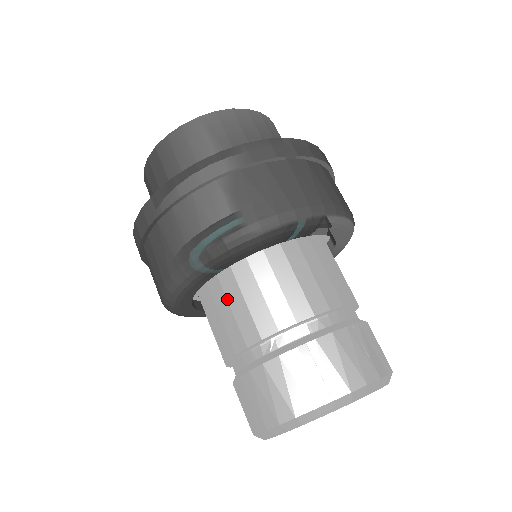
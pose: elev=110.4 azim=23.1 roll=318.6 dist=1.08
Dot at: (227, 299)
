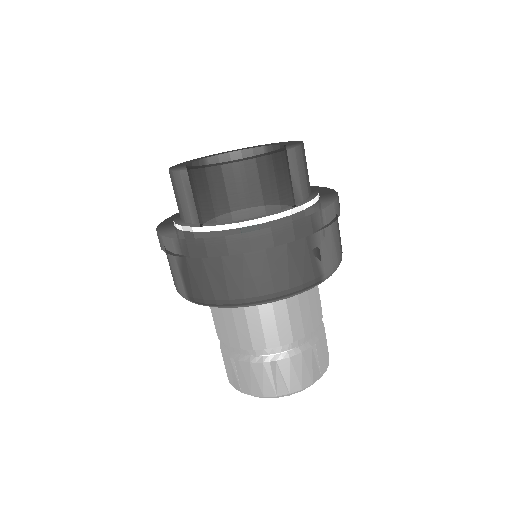
Dot at: occluded
